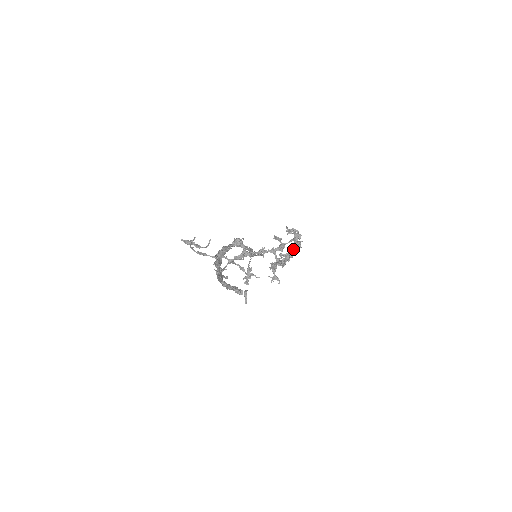
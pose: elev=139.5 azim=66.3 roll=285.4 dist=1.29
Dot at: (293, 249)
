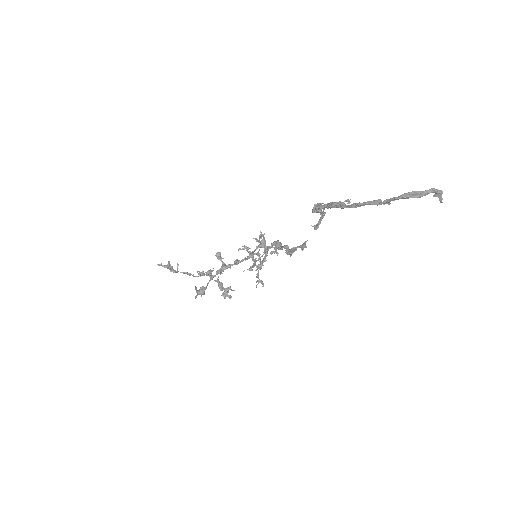
Dot at: (279, 246)
